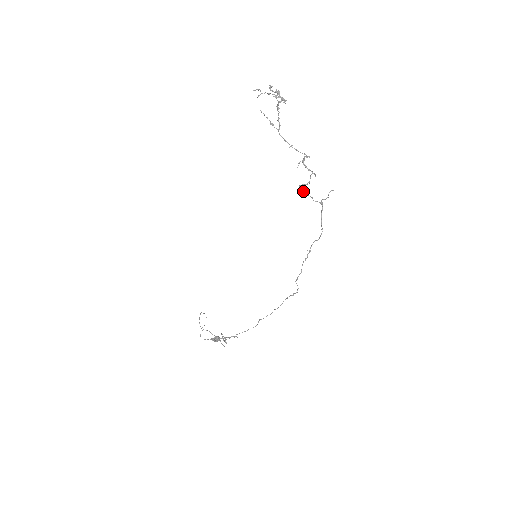
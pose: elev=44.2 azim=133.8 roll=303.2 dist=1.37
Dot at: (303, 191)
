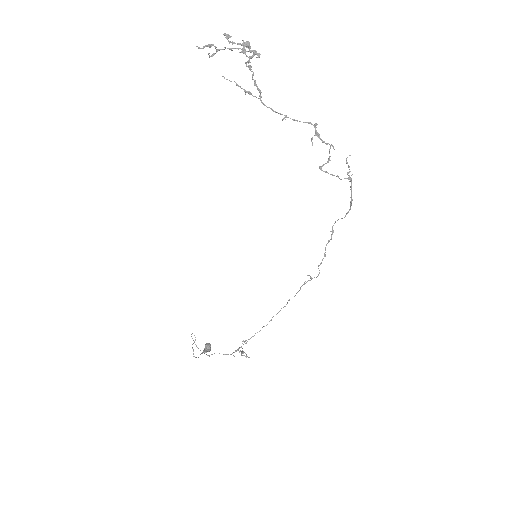
Dot at: occluded
